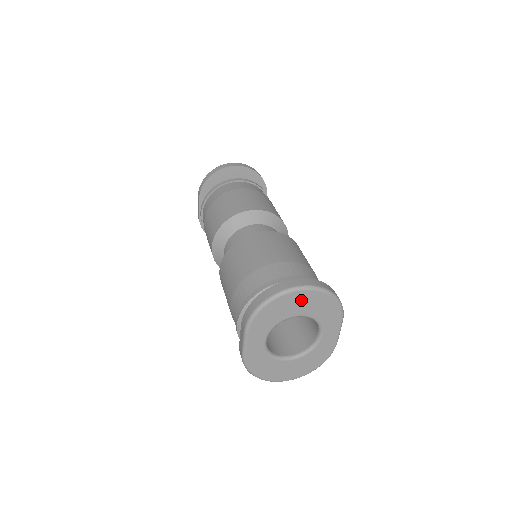
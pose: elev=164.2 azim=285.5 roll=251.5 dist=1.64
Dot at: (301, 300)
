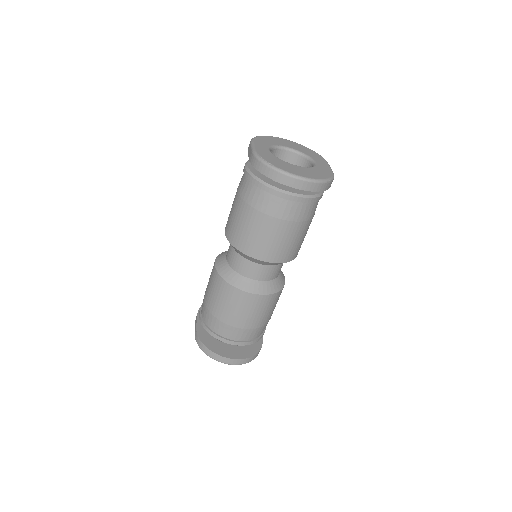
Dot at: (287, 143)
